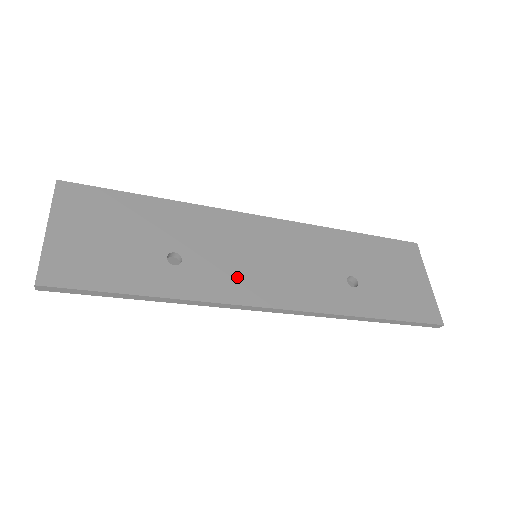
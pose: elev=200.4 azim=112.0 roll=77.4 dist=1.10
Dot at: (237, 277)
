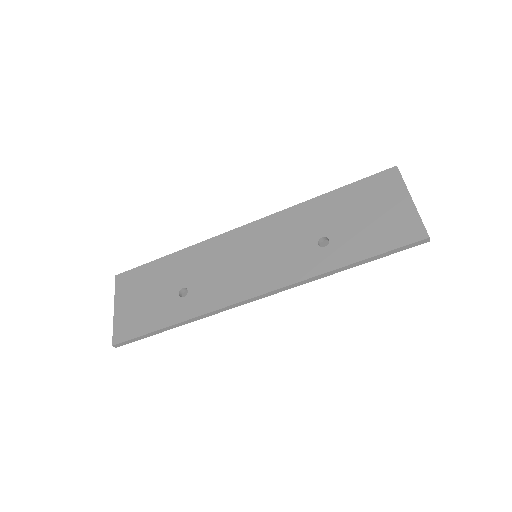
Dot at: (225, 285)
